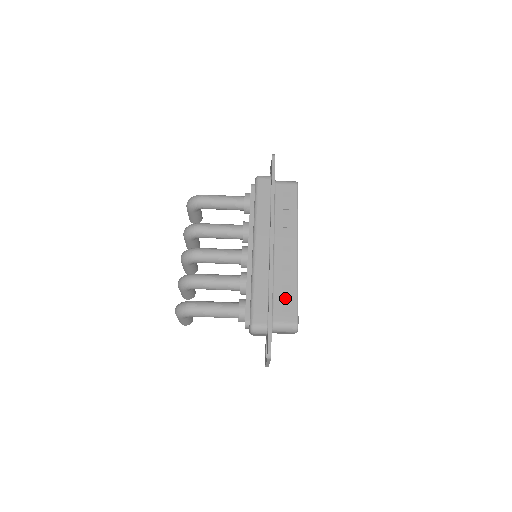
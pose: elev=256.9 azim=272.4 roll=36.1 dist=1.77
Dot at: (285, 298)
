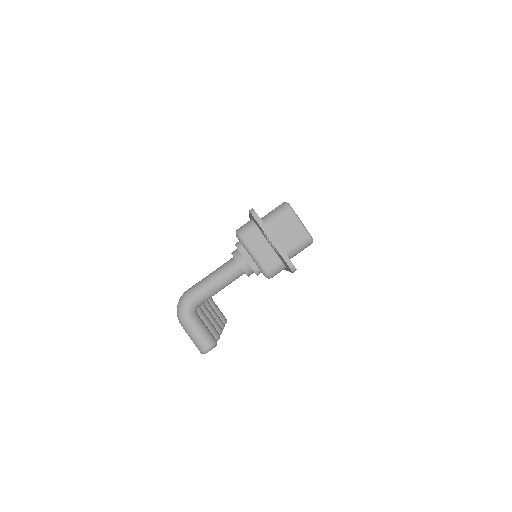
Dot at: occluded
